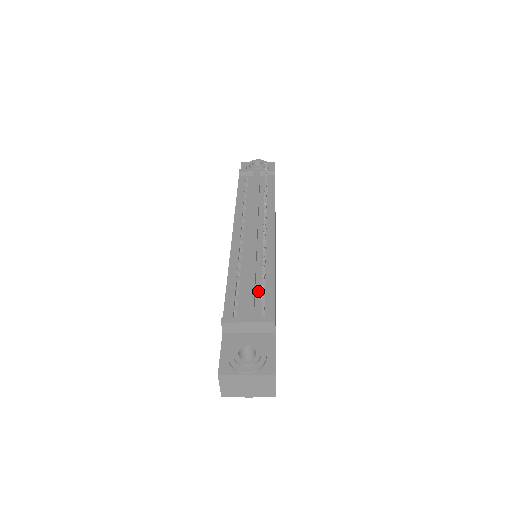
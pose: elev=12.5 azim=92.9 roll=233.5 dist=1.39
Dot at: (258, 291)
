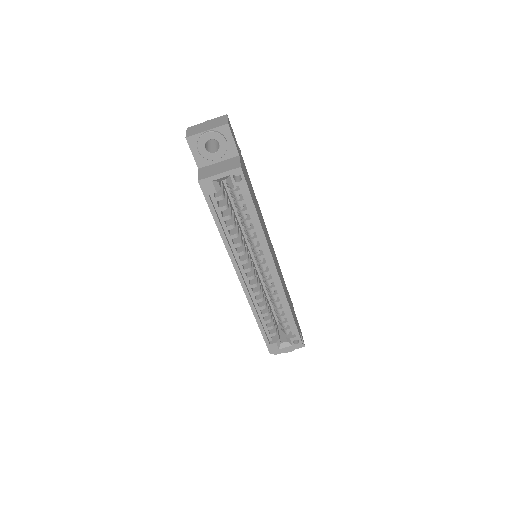
Dot at: occluded
